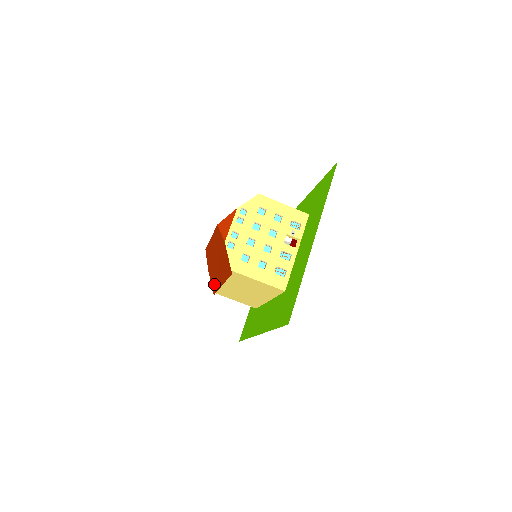
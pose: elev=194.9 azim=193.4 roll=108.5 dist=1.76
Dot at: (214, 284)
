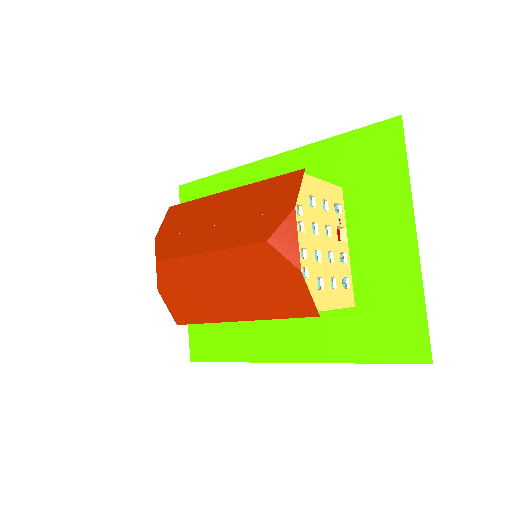
Dot at: (191, 313)
